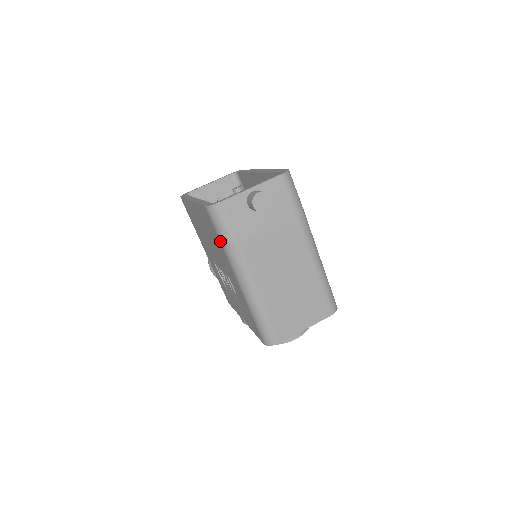
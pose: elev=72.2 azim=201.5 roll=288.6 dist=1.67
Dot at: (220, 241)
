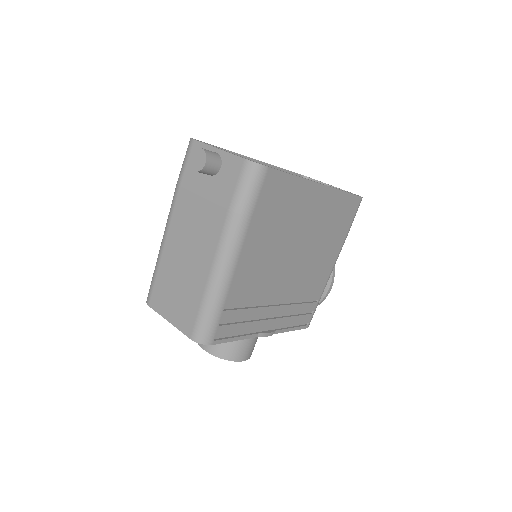
Dot at: occluded
